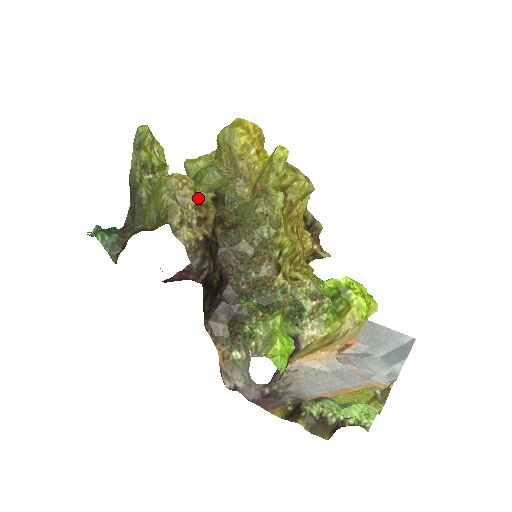
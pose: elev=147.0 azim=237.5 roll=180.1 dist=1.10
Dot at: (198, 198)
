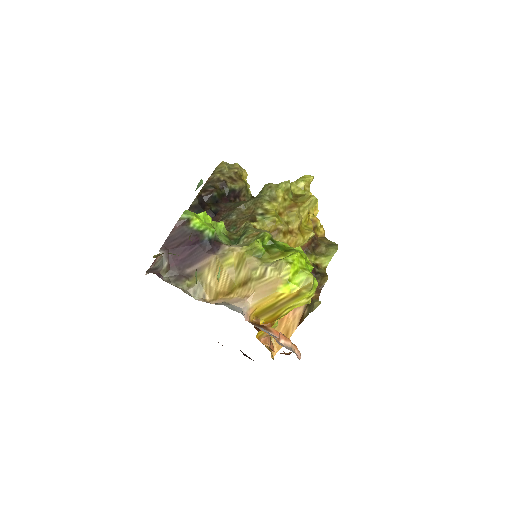
Dot at: (241, 174)
